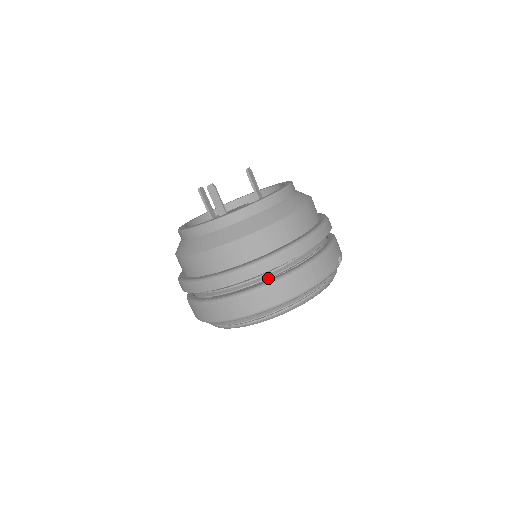
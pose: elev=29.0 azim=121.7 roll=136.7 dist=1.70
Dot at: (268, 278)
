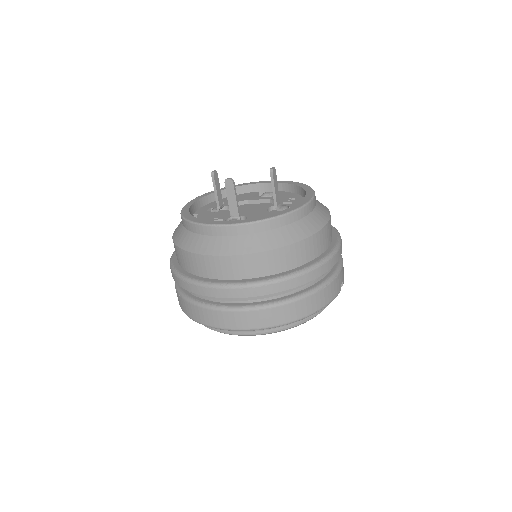
Dot at: (270, 298)
